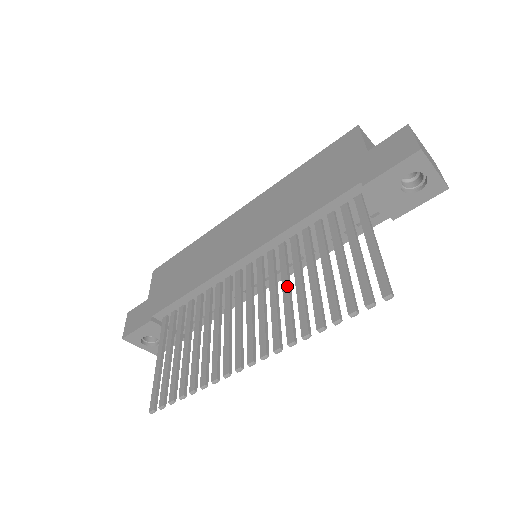
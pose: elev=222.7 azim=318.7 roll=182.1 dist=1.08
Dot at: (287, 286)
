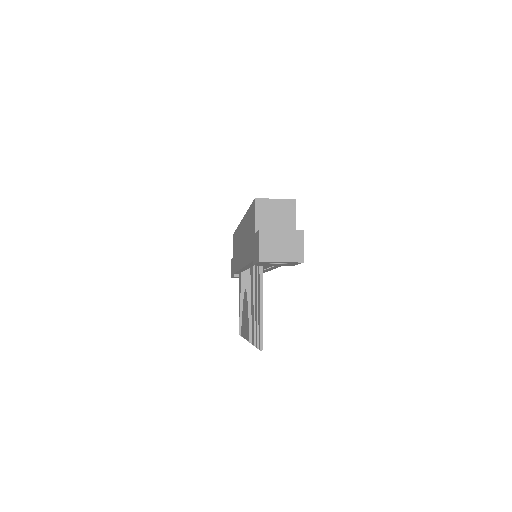
Dot at: (251, 304)
